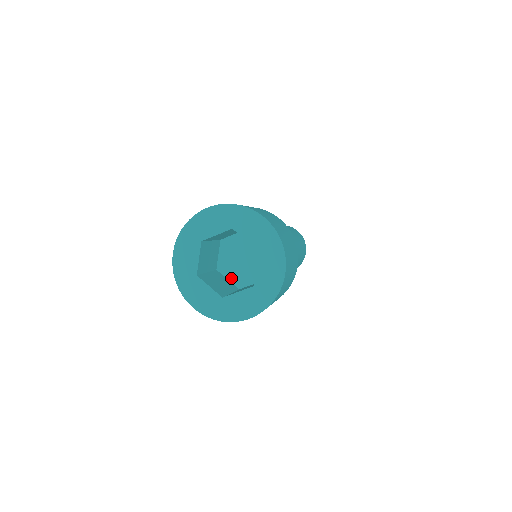
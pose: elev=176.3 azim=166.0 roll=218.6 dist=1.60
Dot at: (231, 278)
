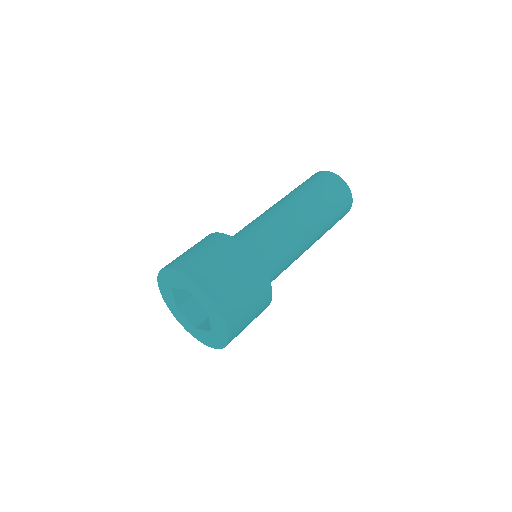
Dot at: occluded
